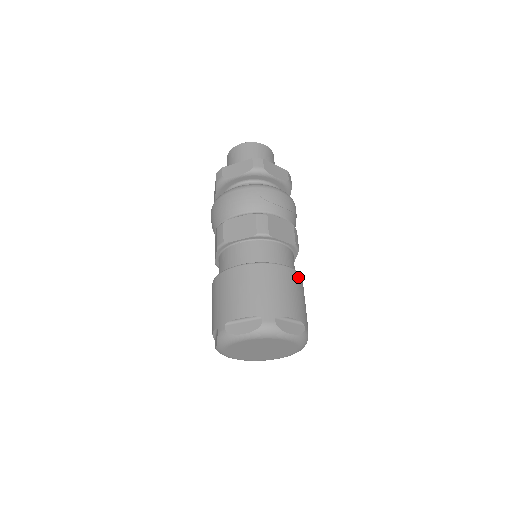
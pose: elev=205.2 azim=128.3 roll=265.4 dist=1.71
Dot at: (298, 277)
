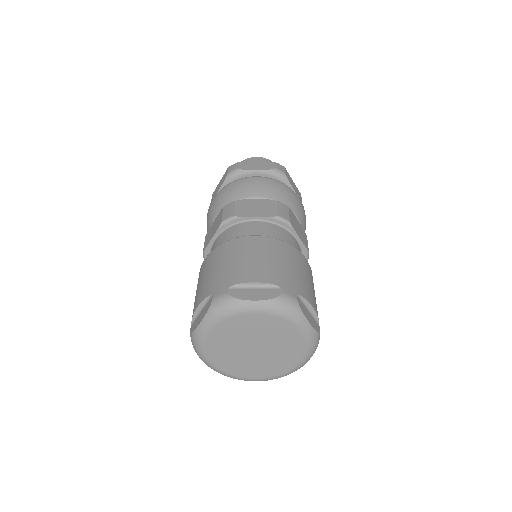
Dot at: (276, 243)
